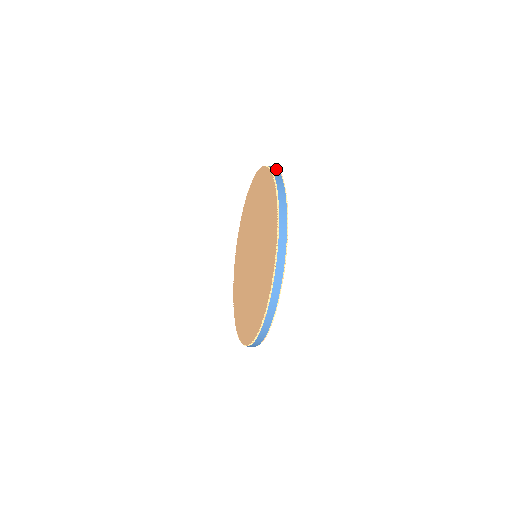
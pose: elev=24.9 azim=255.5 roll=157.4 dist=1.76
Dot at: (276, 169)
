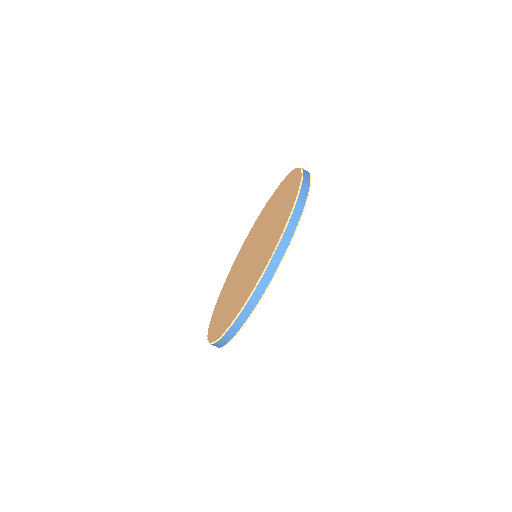
Dot at: (308, 174)
